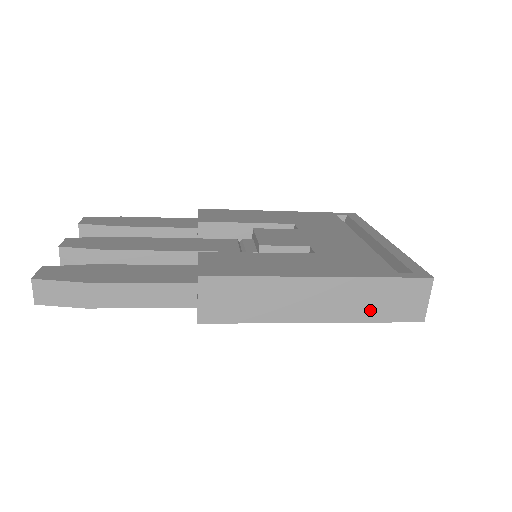
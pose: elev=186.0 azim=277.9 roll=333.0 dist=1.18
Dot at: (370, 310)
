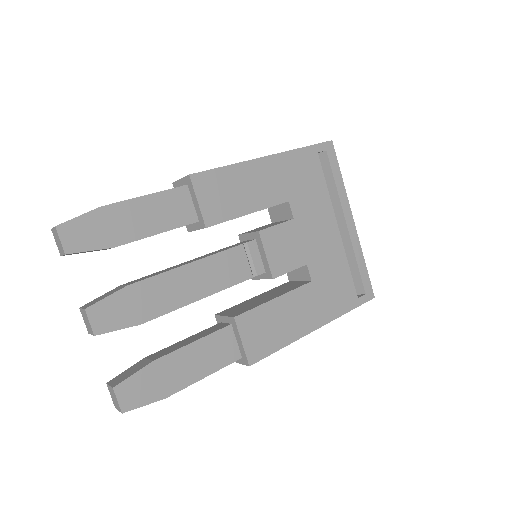
Dot at: occluded
